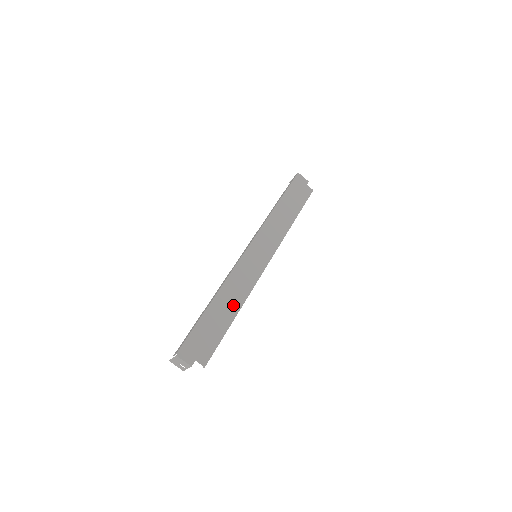
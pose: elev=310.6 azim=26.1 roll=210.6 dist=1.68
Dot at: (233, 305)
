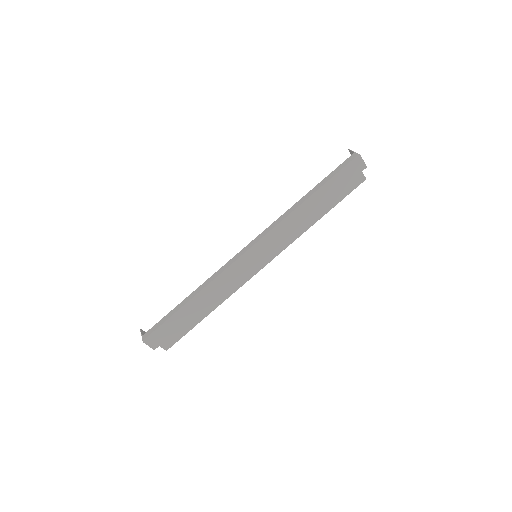
Dot at: (211, 303)
